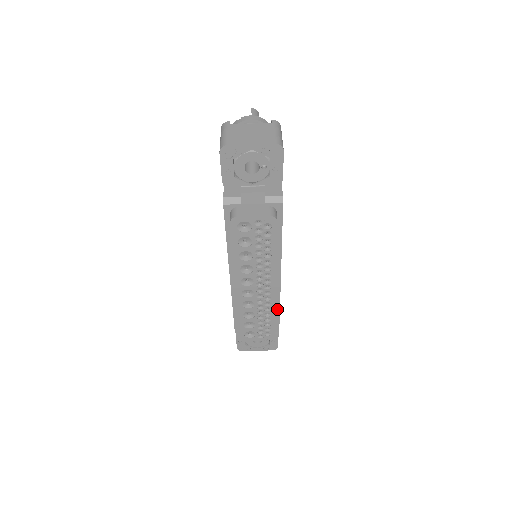
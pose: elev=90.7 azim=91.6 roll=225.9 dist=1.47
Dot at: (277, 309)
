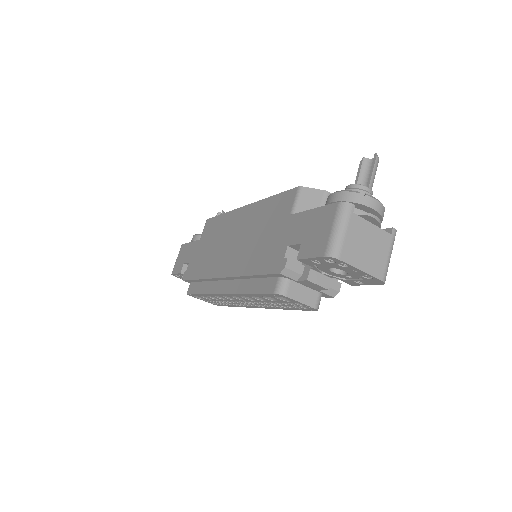
Dot at: occluded
